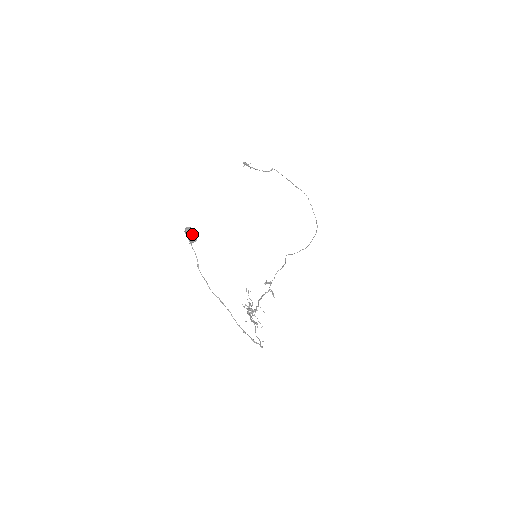
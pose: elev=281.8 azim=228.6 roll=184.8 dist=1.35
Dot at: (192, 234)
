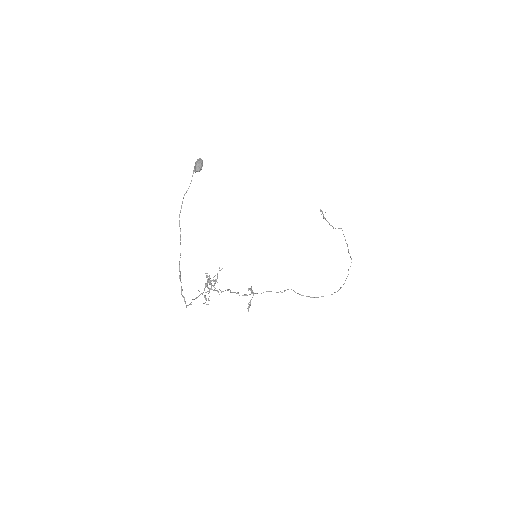
Dot at: (199, 164)
